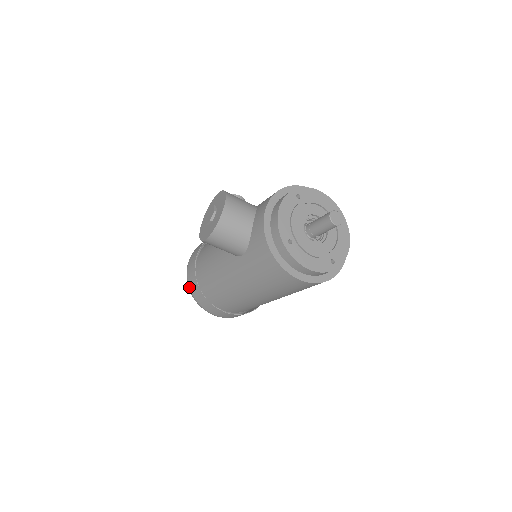
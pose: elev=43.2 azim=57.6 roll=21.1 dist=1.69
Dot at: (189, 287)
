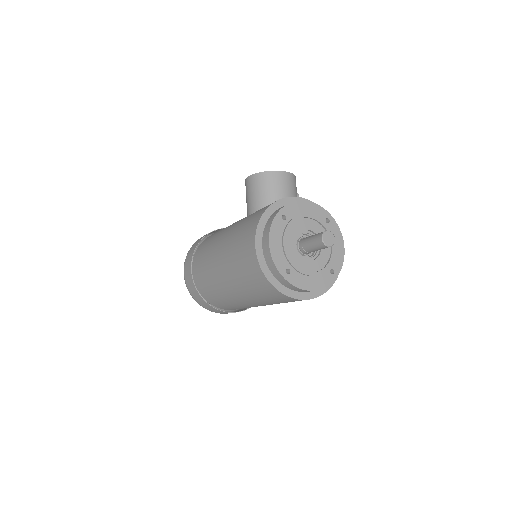
Dot at: occluded
